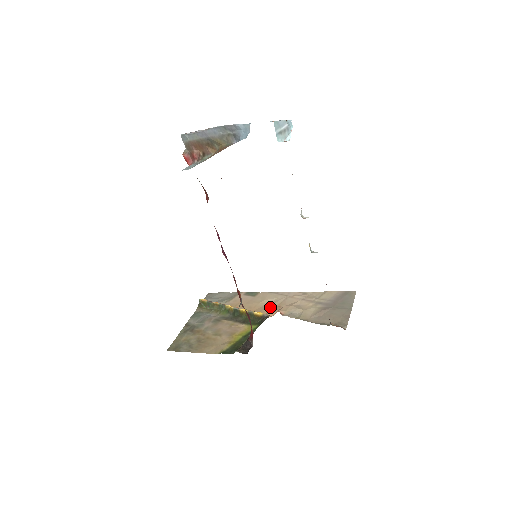
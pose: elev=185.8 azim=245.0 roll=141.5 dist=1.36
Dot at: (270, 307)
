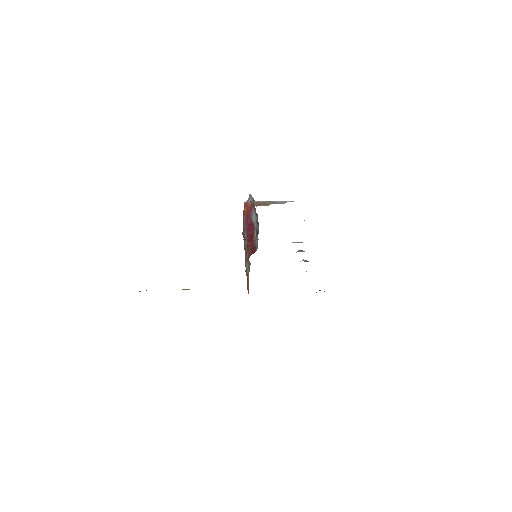
Dot at: occluded
